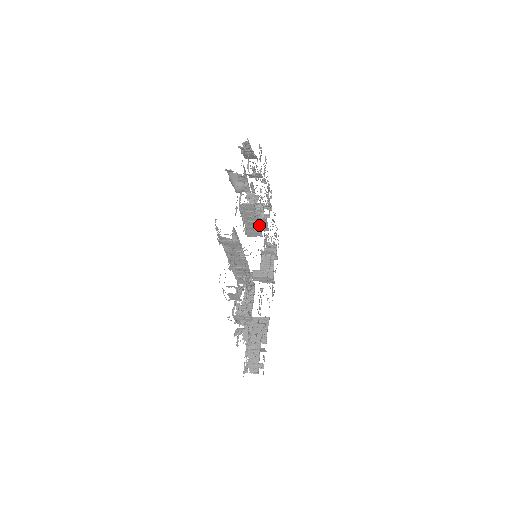
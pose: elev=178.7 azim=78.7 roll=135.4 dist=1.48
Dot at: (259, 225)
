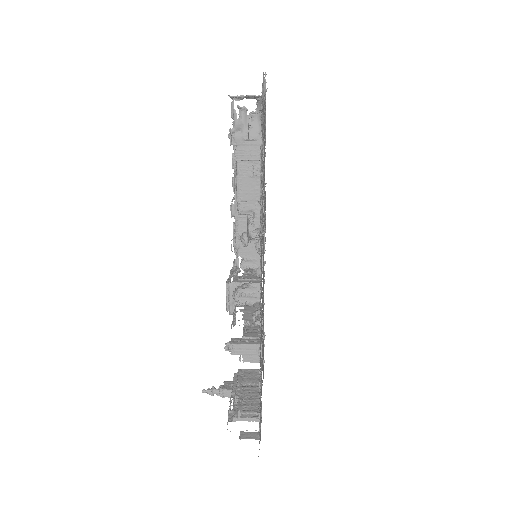
Dot at: occluded
